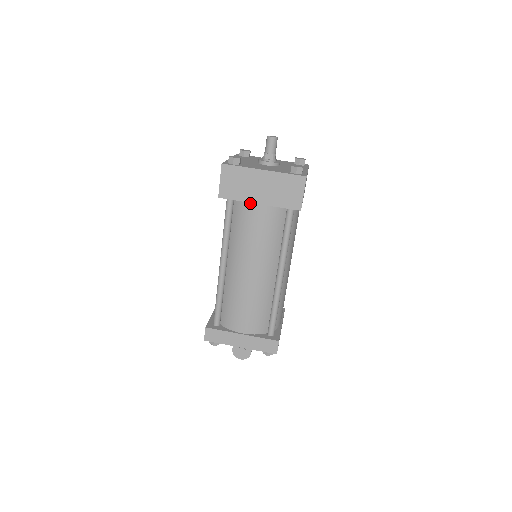
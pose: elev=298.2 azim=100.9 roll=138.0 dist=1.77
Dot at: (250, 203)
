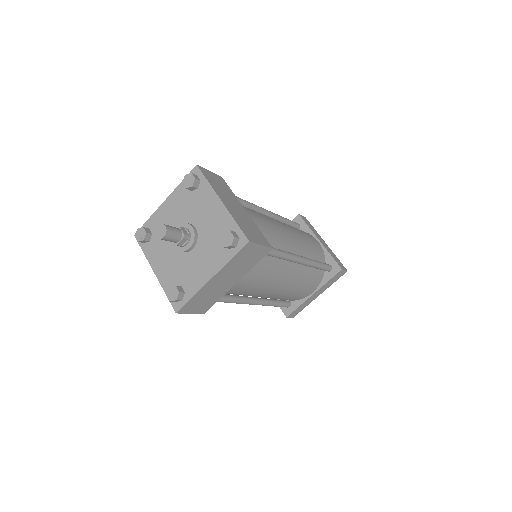
Dot at: occluded
